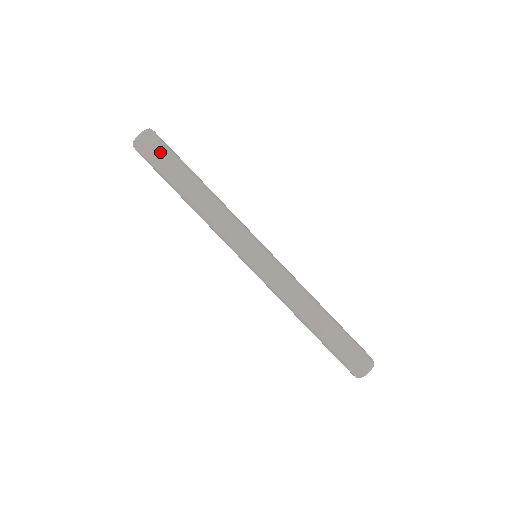
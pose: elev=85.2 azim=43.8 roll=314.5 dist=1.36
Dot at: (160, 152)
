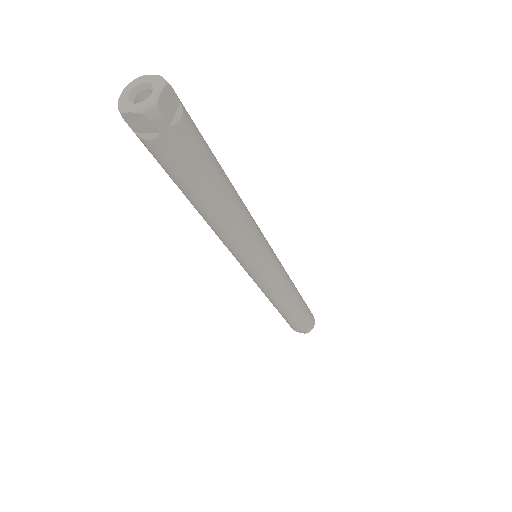
Dot at: (184, 145)
